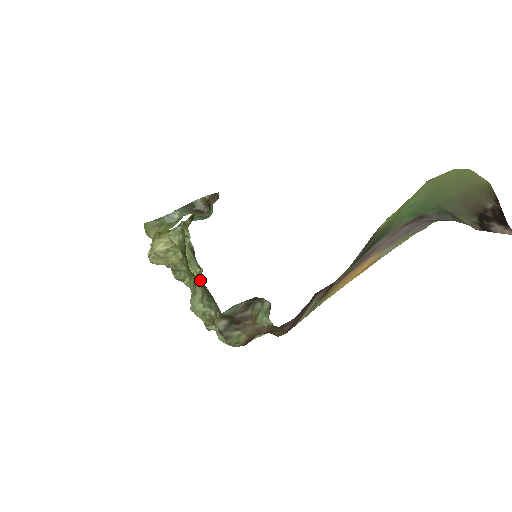
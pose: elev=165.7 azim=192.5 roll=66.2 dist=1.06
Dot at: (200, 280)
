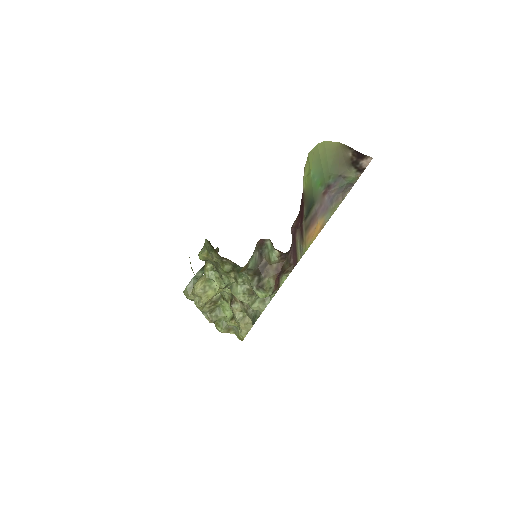
Dot at: (234, 296)
